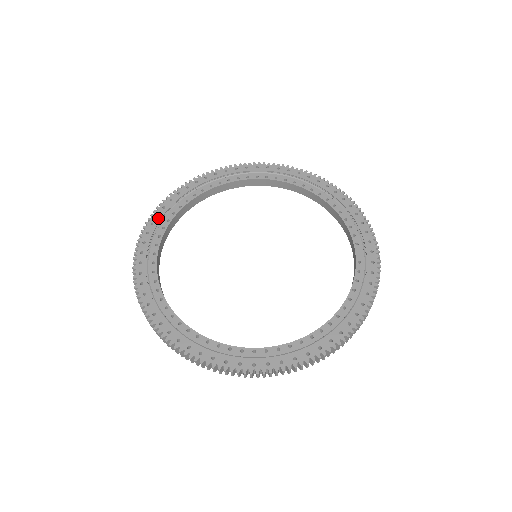
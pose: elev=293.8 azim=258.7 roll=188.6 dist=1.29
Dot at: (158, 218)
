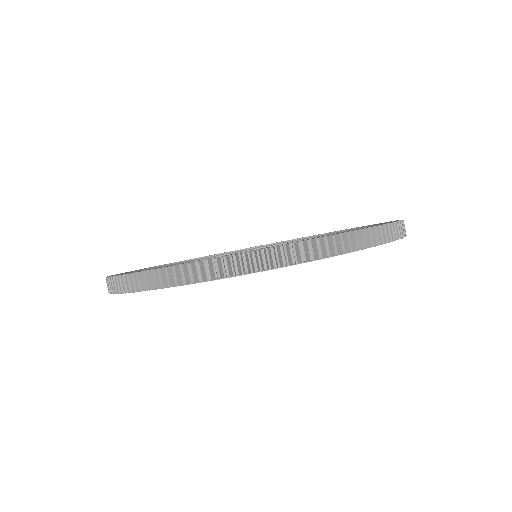
Dot at: occluded
